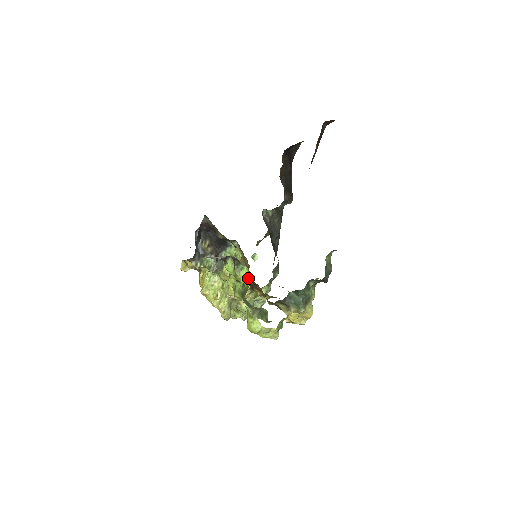
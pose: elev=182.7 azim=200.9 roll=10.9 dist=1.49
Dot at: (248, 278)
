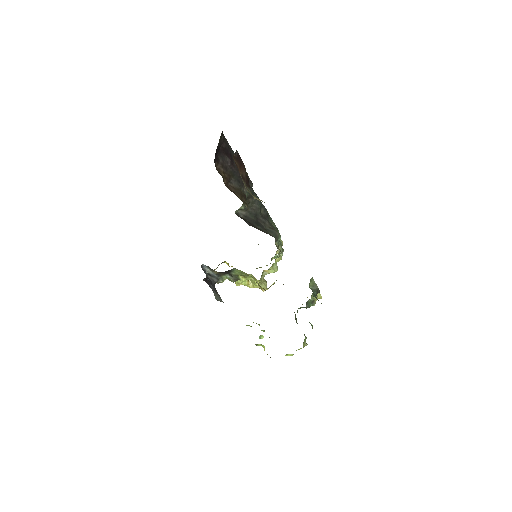
Dot at: occluded
